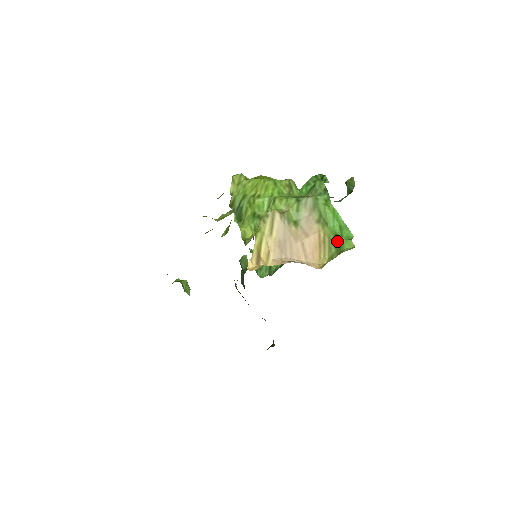
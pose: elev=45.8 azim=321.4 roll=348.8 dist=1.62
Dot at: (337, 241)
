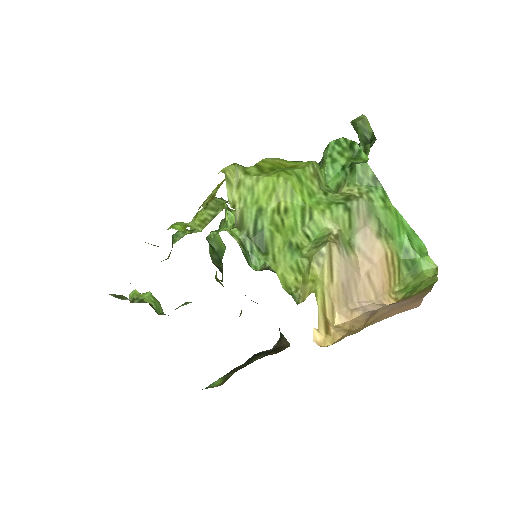
Dot at: (410, 260)
